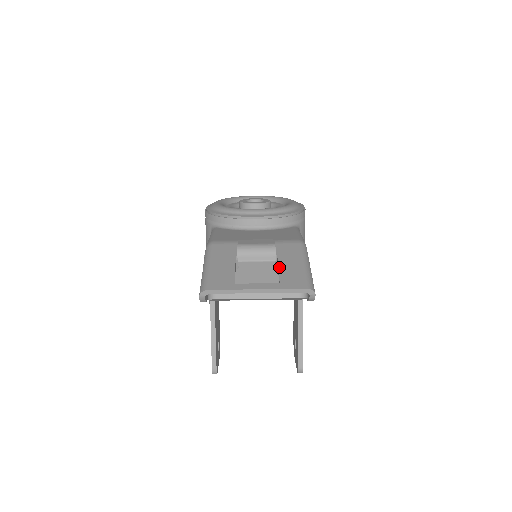
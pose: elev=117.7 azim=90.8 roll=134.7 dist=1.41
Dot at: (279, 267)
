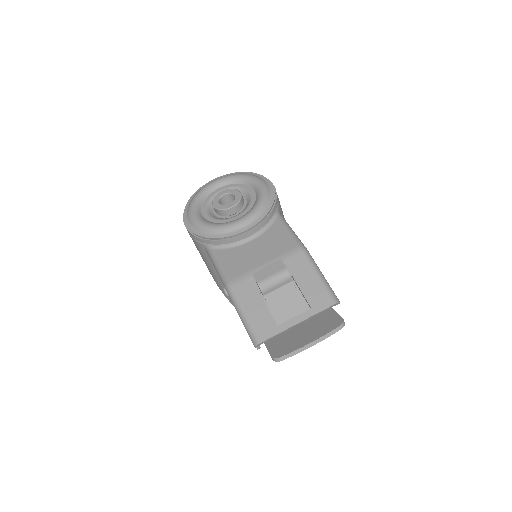
Dot at: (301, 290)
